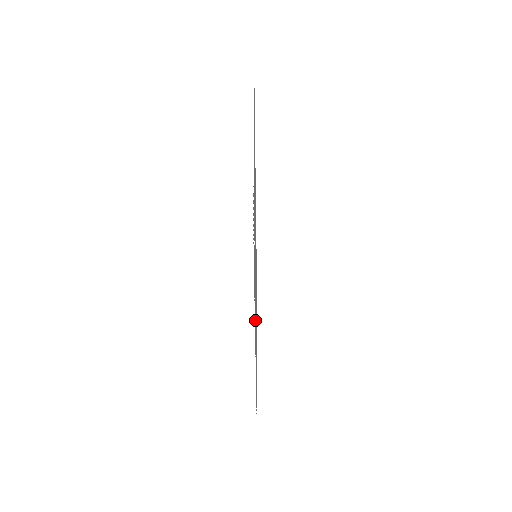
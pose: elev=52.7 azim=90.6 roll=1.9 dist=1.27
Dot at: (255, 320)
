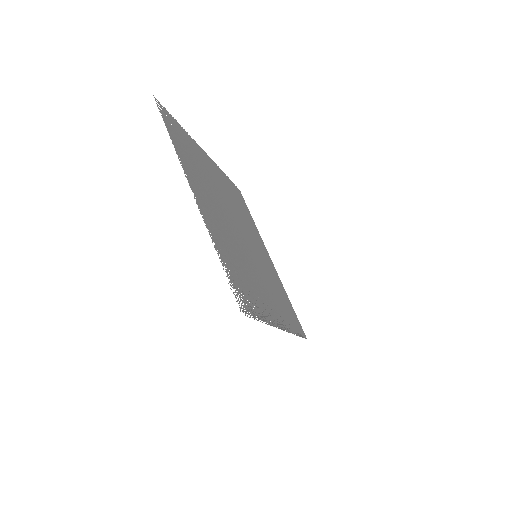
Dot at: (201, 191)
